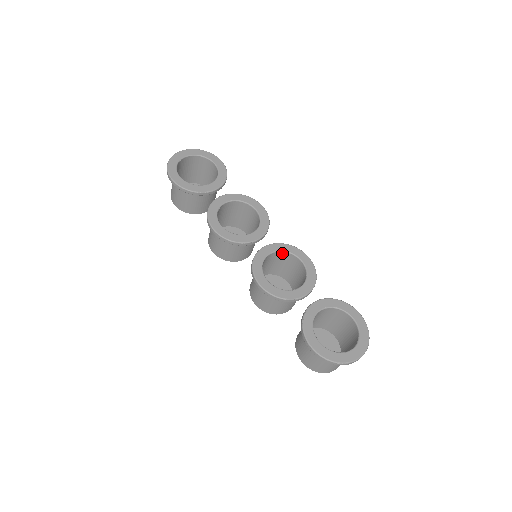
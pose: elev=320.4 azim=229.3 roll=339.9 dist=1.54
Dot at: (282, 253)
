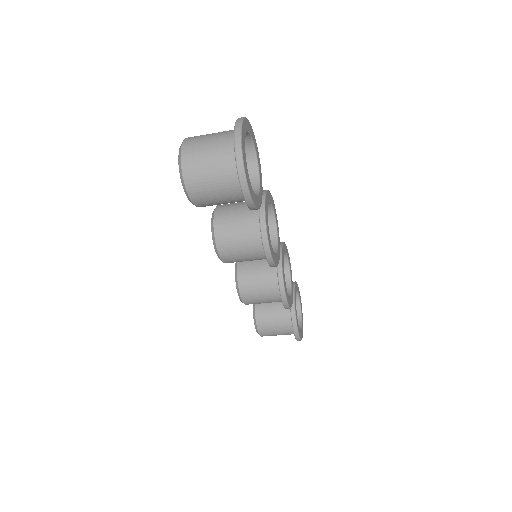
Dot at: occluded
